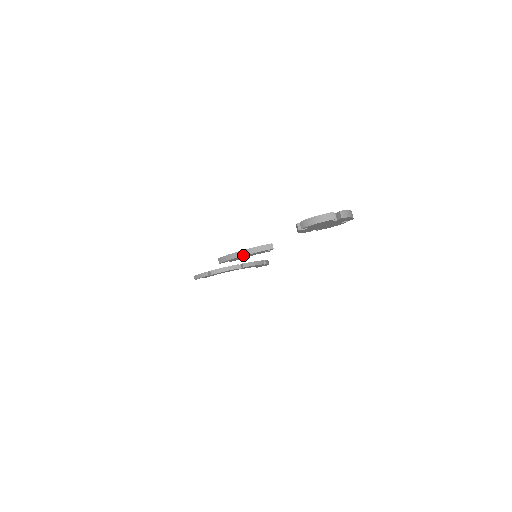
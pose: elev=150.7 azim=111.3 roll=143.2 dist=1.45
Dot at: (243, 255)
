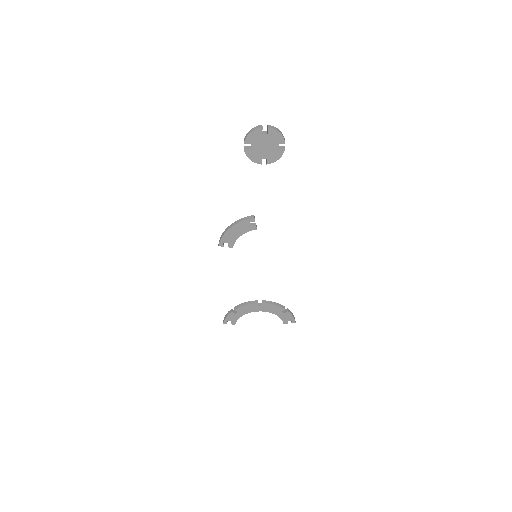
Dot at: (232, 226)
